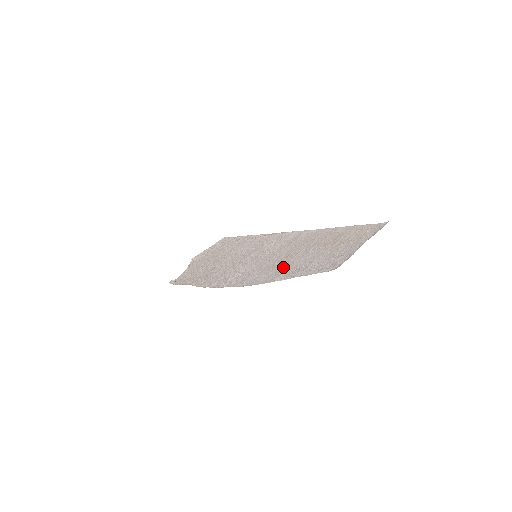
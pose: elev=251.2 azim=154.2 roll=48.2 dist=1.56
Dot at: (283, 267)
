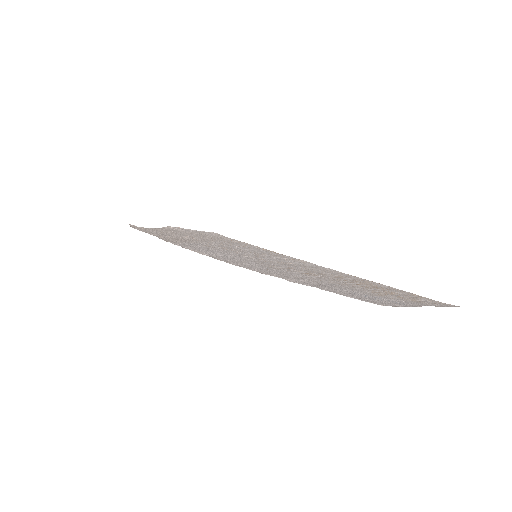
Dot at: (297, 275)
